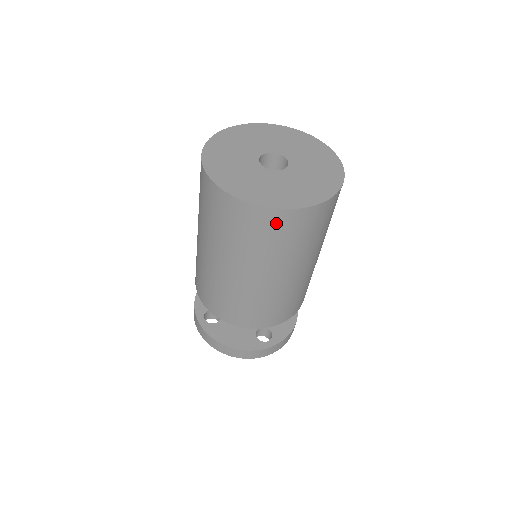
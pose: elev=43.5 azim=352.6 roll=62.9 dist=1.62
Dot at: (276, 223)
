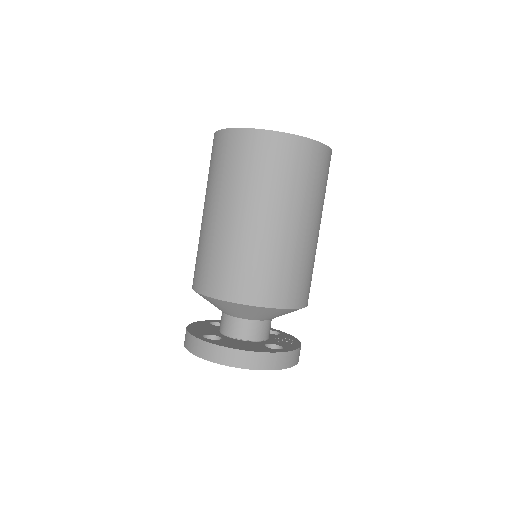
Dot at: (295, 152)
